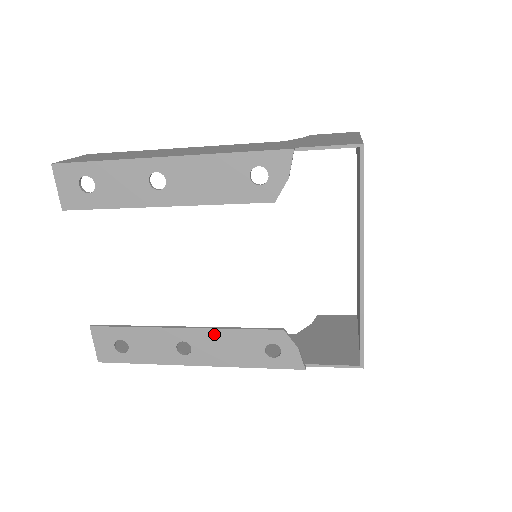
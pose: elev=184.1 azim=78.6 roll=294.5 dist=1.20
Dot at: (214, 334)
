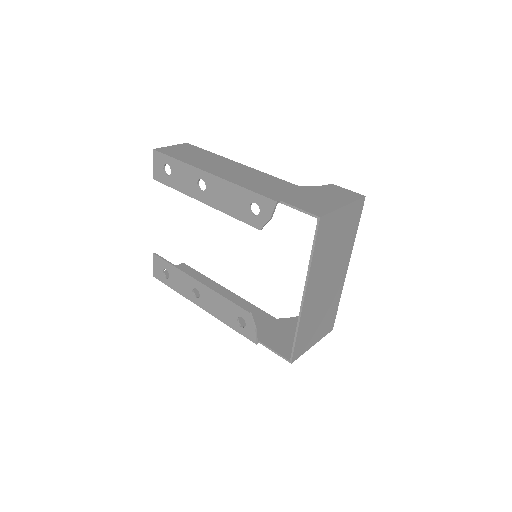
Dot at: (213, 294)
